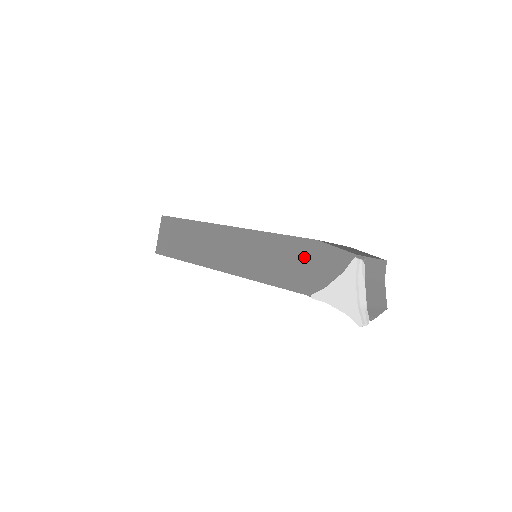
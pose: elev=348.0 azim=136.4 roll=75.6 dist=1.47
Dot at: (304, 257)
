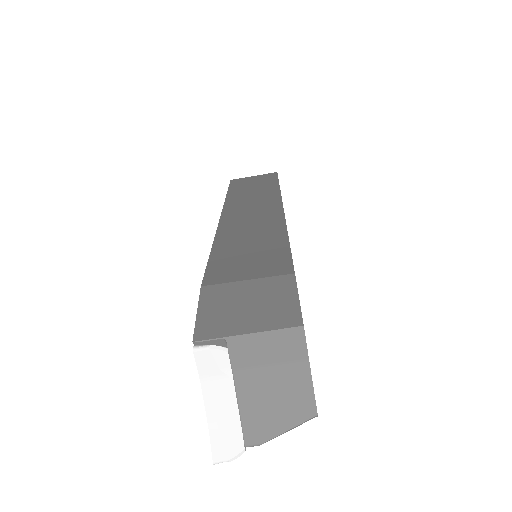
Dot at: occluded
